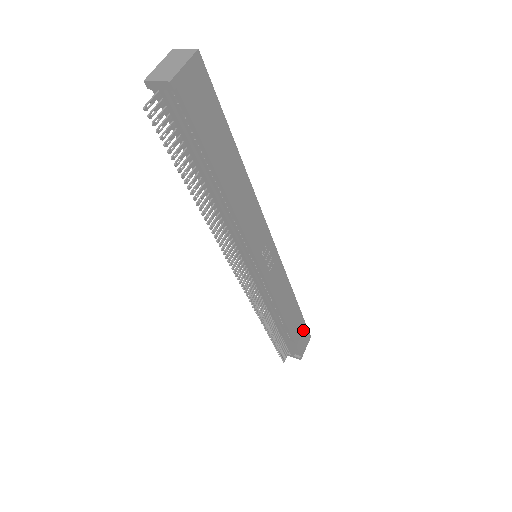
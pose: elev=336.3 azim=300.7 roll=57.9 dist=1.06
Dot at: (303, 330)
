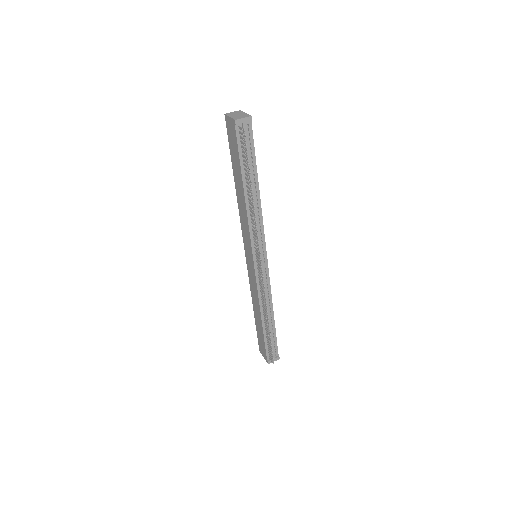
Dot at: occluded
